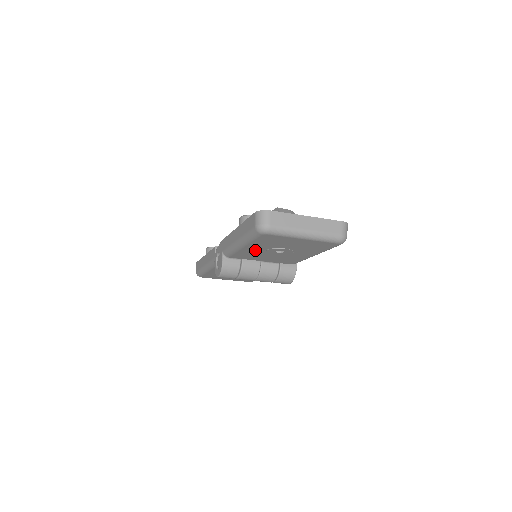
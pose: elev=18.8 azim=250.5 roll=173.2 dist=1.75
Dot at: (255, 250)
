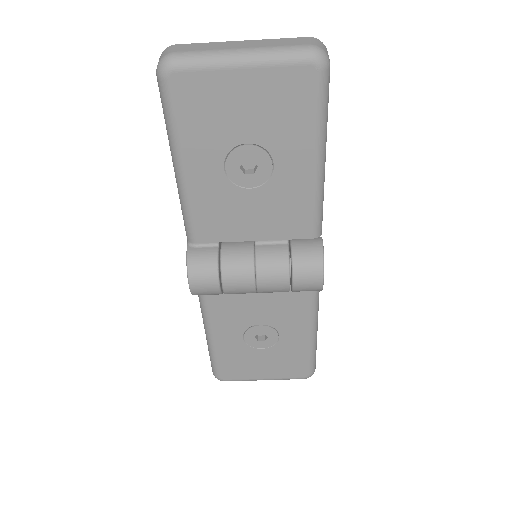
Dot at: (210, 180)
